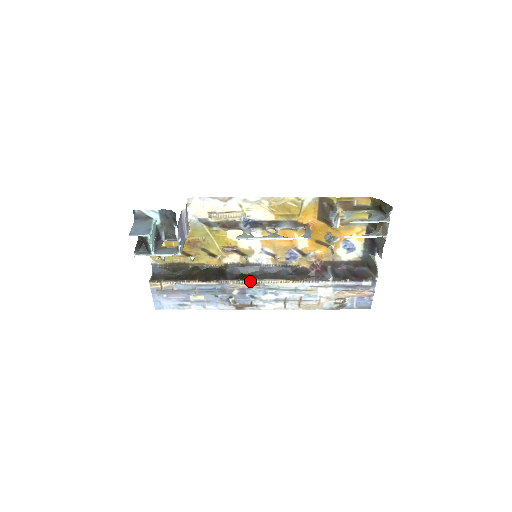
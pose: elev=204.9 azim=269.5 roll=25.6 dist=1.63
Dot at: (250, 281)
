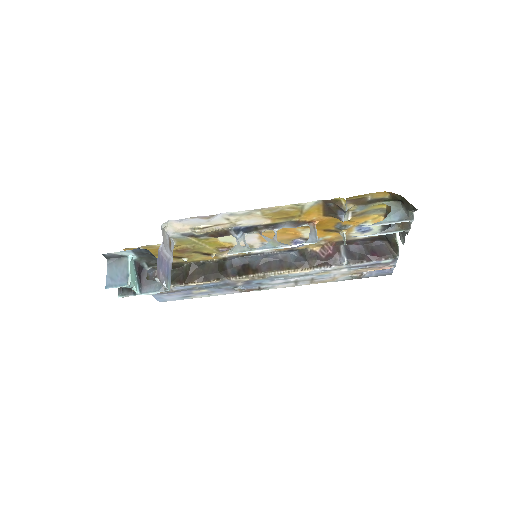
Dot at: (254, 275)
